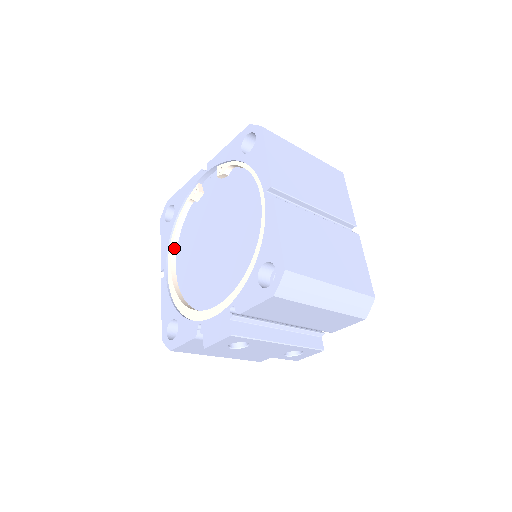
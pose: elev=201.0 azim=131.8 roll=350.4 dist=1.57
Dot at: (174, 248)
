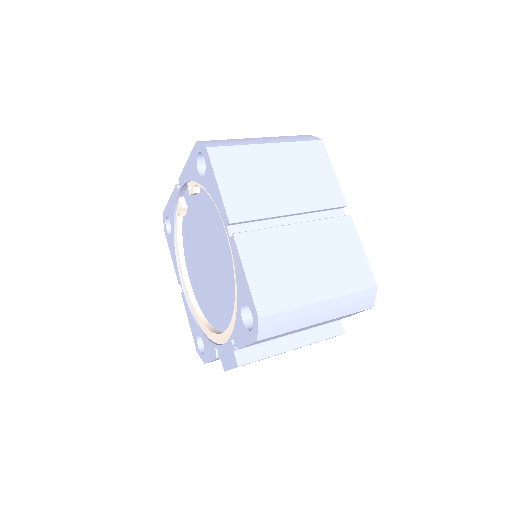
Dot at: (182, 261)
